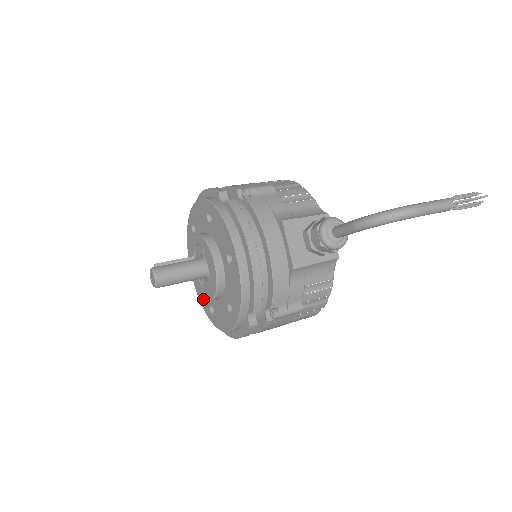
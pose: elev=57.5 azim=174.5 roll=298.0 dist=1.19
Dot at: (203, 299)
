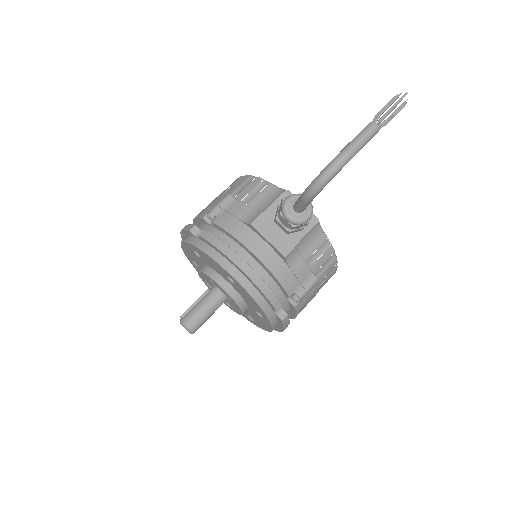
Dot at: occluded
